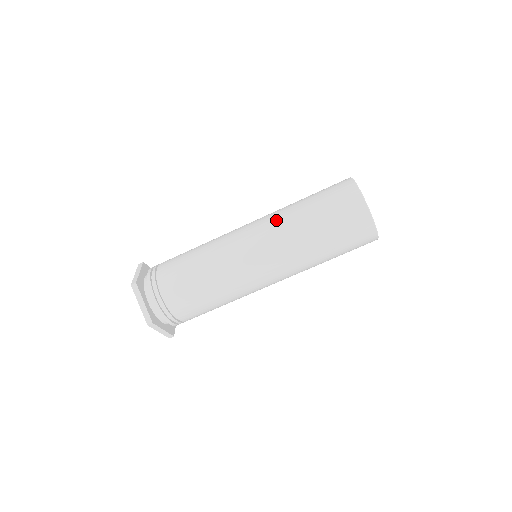
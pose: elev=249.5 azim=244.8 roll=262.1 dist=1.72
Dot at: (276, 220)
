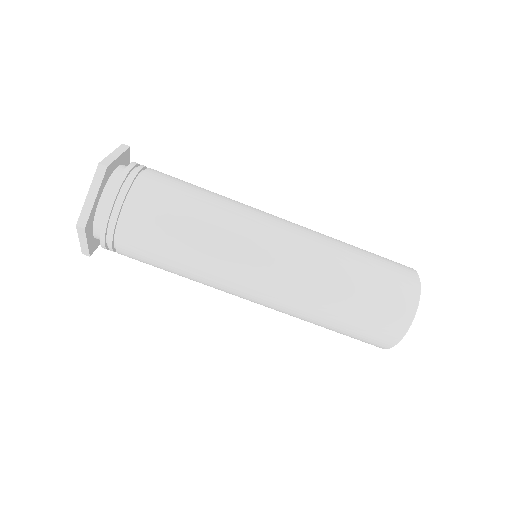
Dot at: occluded
